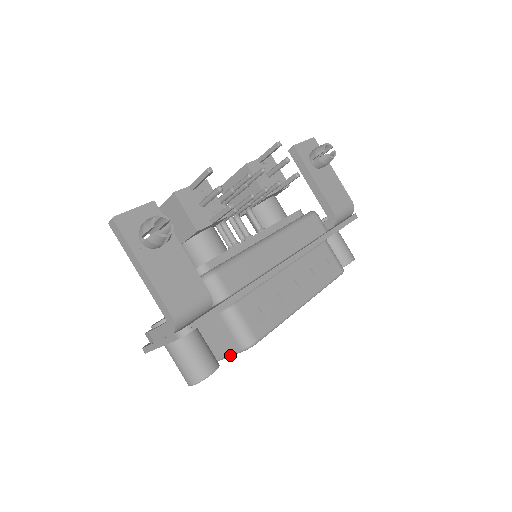
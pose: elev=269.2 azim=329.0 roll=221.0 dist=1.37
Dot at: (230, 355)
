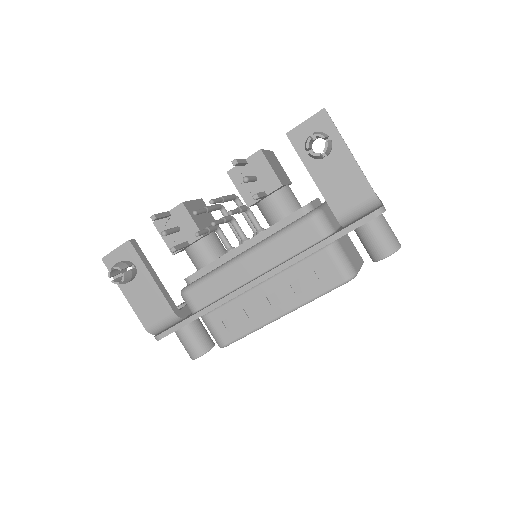
Dot at: occluded
